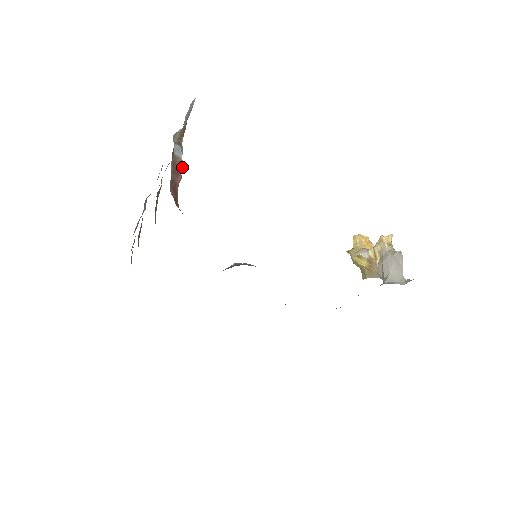
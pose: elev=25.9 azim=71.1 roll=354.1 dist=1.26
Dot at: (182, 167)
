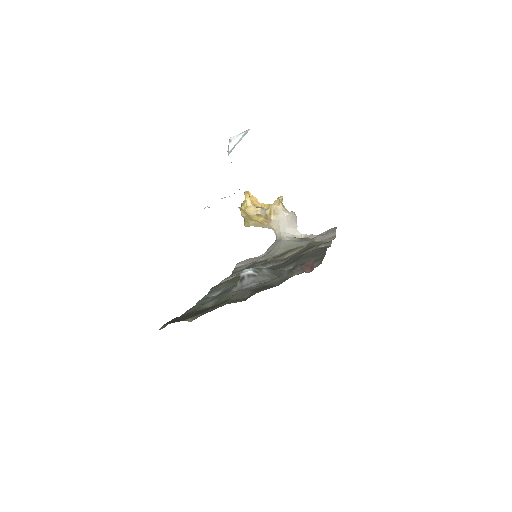
Dot at: occluded
